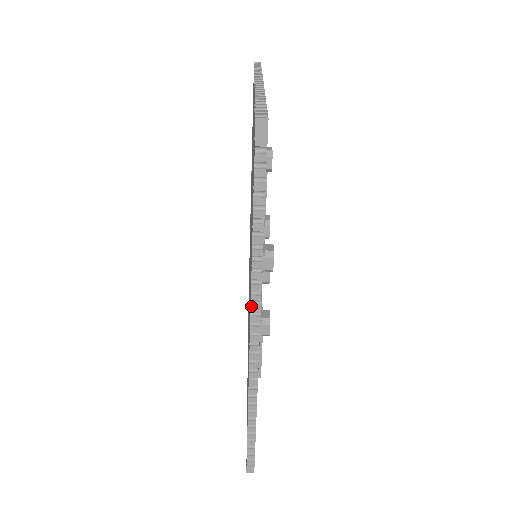
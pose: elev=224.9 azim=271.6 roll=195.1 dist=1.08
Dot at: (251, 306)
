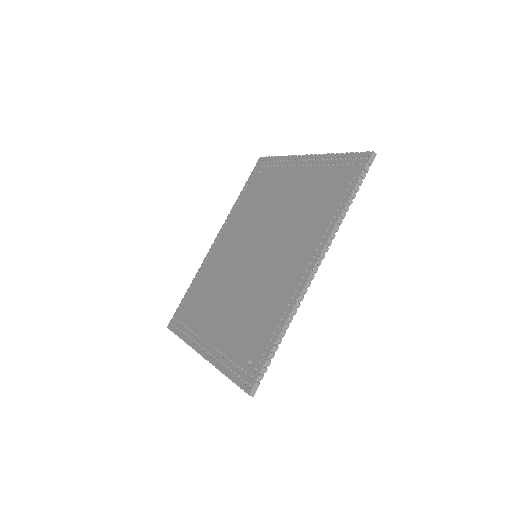
Dot at: (325, 246)
